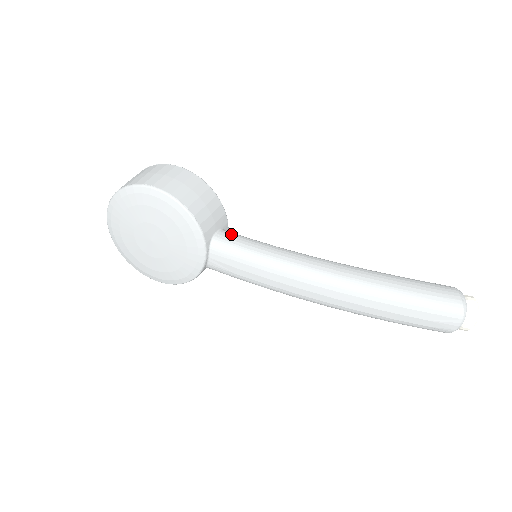
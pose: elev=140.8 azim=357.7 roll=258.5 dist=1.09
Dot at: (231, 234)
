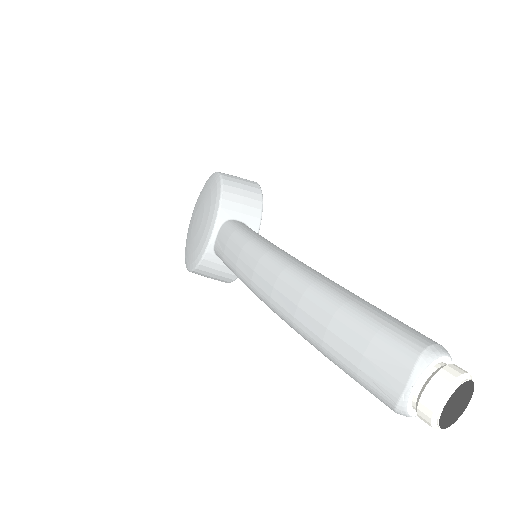
Dot at: (247, 226)
